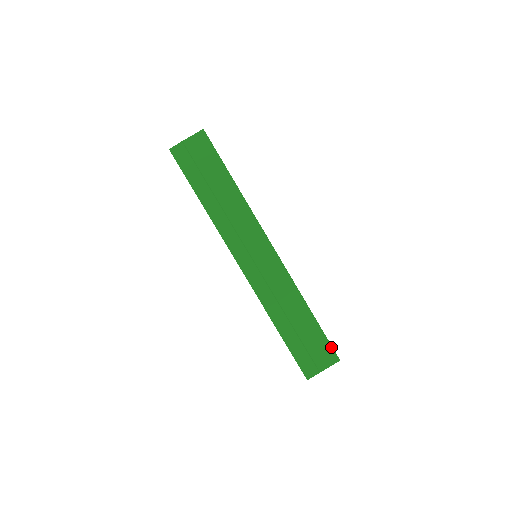
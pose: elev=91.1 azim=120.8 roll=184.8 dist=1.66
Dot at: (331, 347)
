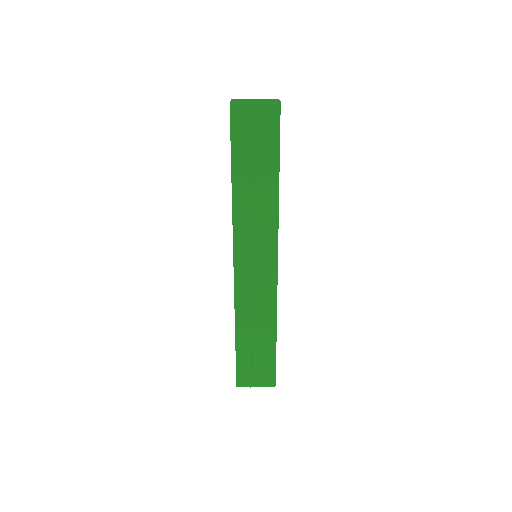
Dot at: (275, 373)
